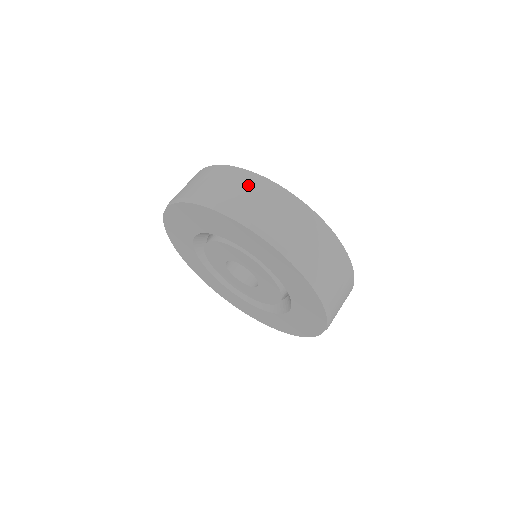
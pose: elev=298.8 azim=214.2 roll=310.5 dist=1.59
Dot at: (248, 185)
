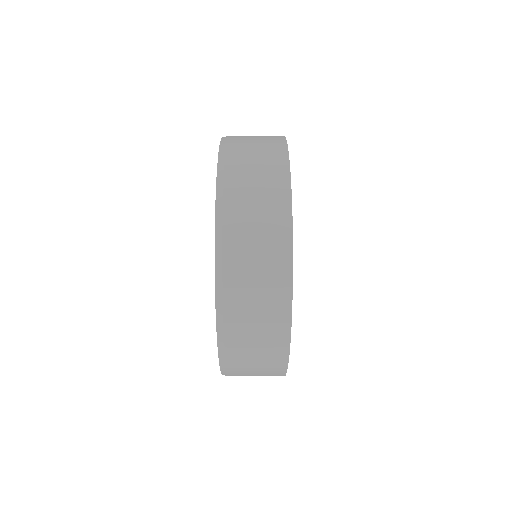
Dot at: occluded
